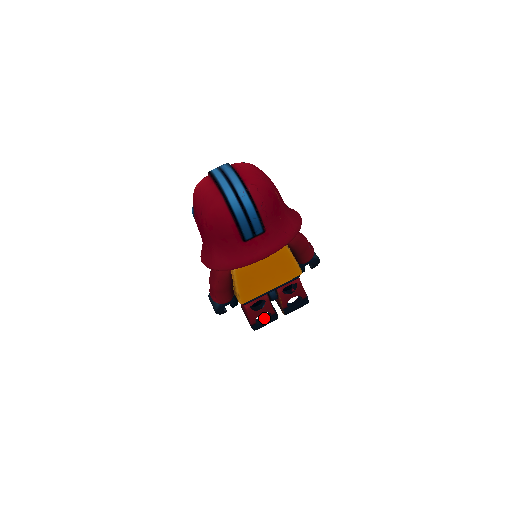
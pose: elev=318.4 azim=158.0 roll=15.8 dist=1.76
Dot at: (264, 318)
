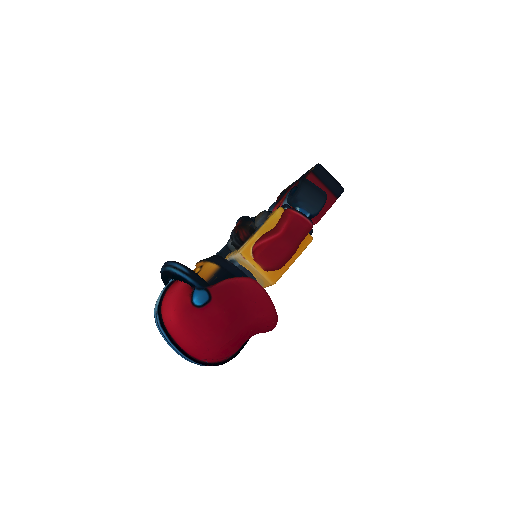
Dot at: occluded
